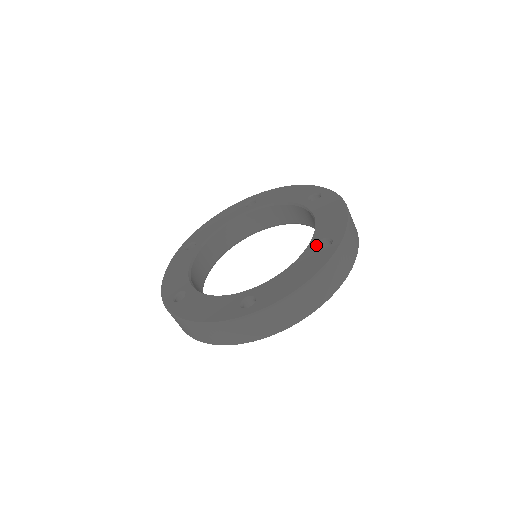
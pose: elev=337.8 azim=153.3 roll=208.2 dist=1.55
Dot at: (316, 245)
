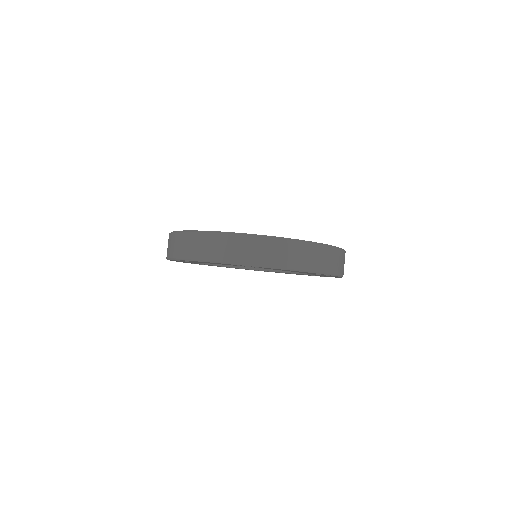
Dot at: occluded
